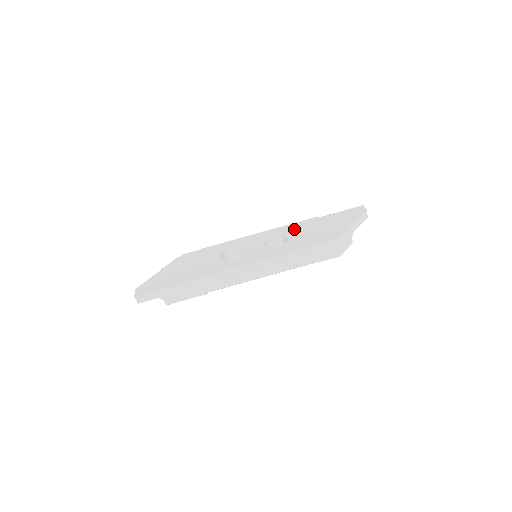
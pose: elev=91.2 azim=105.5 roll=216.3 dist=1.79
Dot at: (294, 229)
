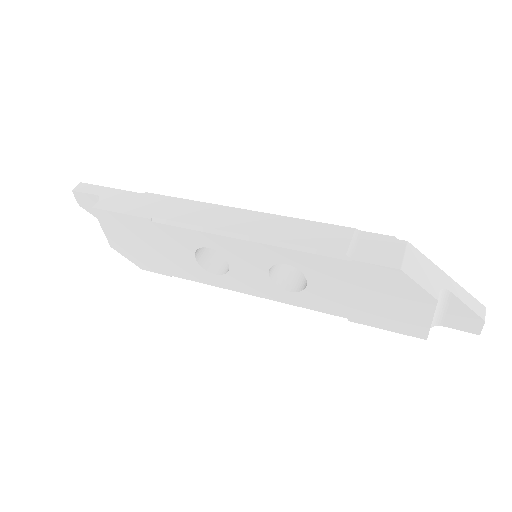
Dot at: occluded
